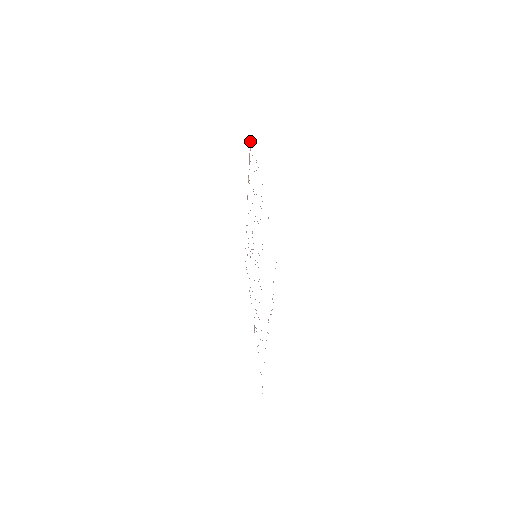
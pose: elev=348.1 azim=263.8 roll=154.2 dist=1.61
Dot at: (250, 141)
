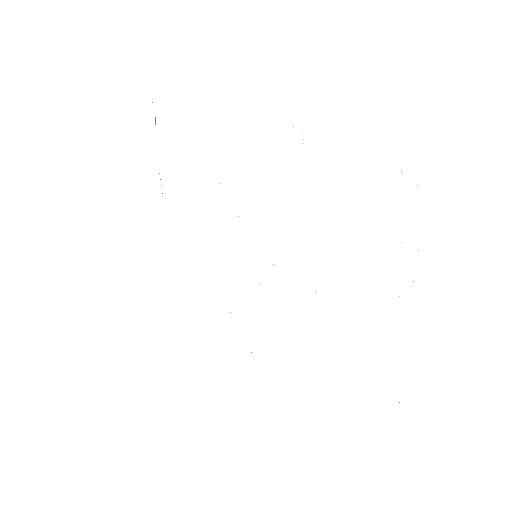
Dot at: occluded
